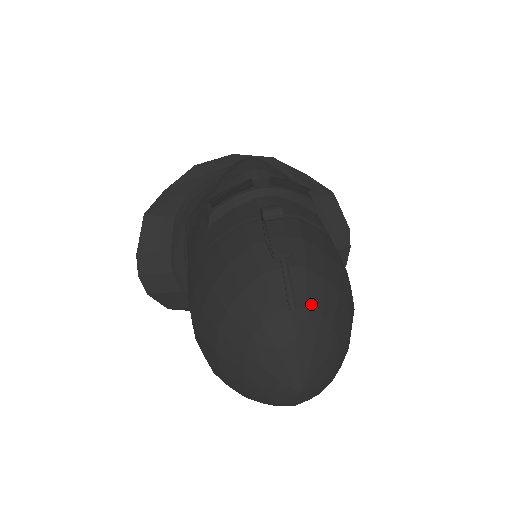
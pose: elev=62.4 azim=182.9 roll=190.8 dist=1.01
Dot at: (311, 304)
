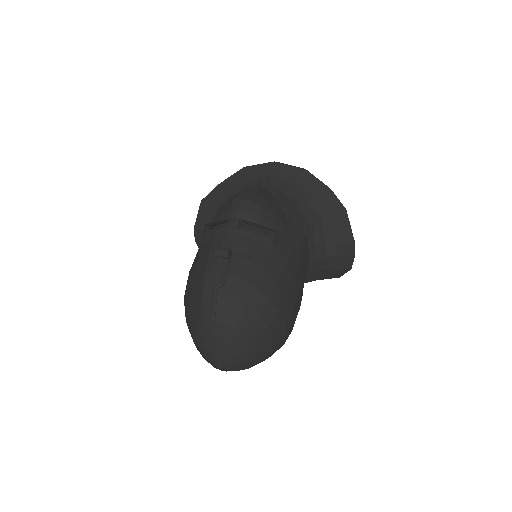
Dot at: (227, 321)
